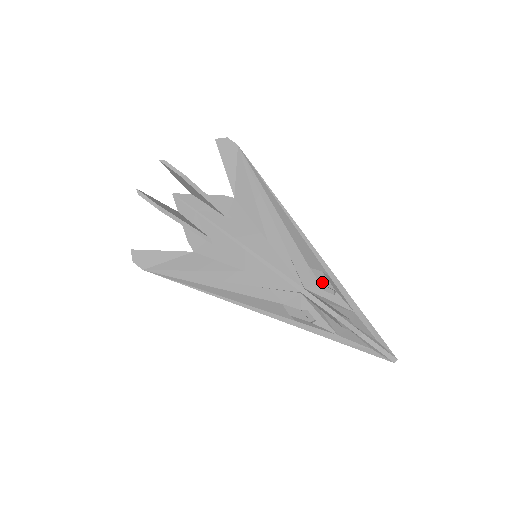
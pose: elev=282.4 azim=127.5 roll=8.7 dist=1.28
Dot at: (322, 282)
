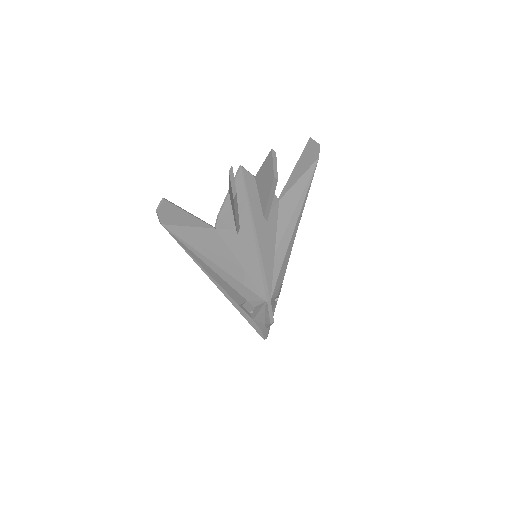
Dot at: occluded
